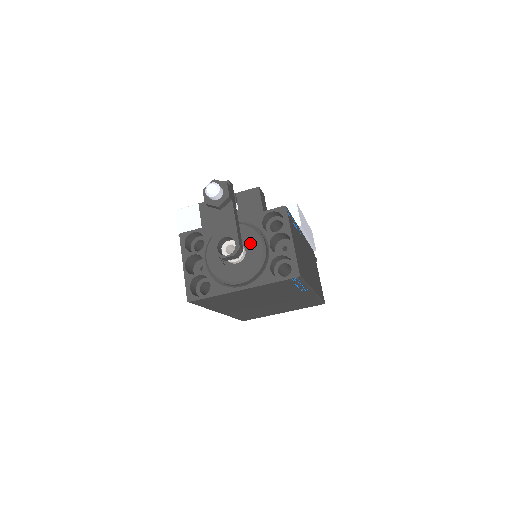
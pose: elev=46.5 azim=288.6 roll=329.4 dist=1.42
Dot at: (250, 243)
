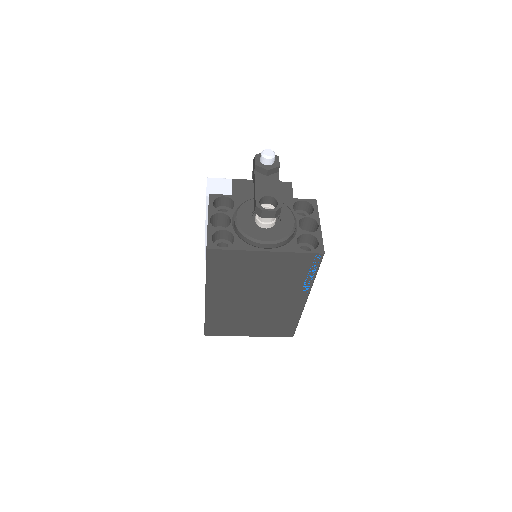
Dot at: (282, 215)
